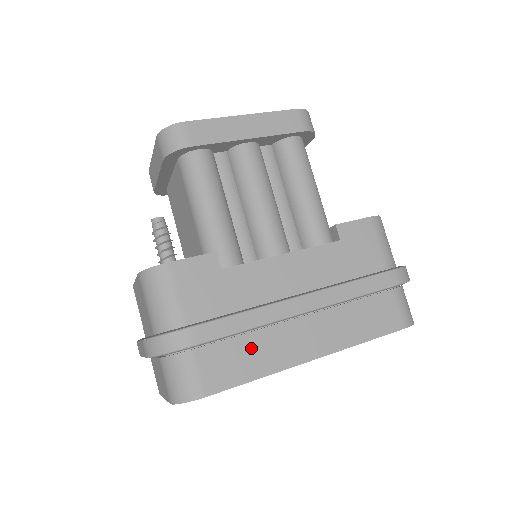
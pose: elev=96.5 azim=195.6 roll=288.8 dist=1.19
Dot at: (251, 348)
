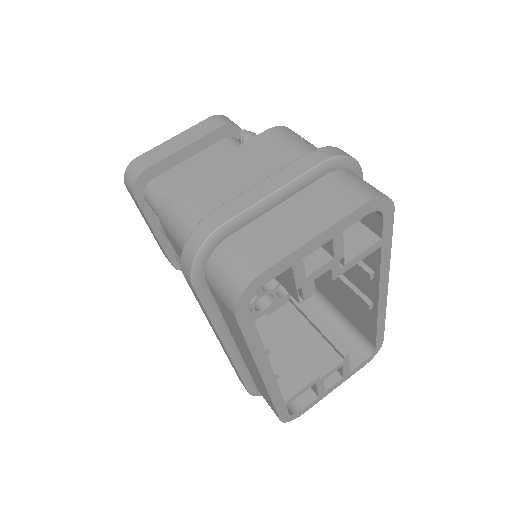
Dot at: occluded
